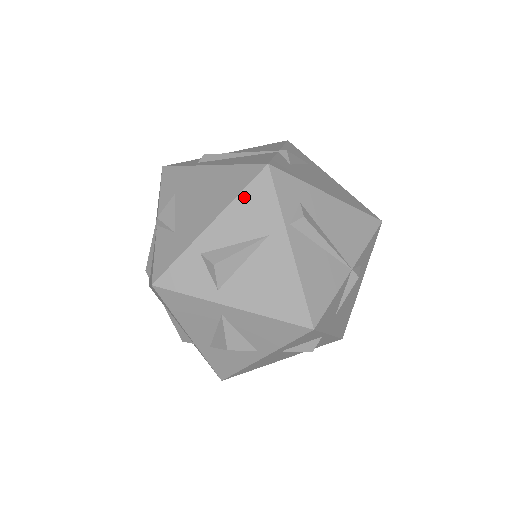
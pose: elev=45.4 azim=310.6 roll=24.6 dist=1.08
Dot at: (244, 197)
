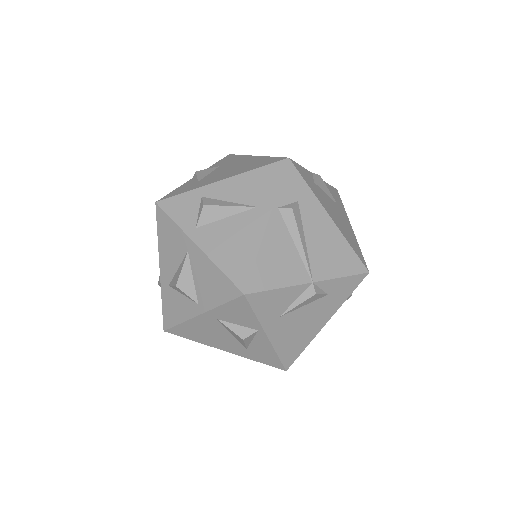
Dot at: (257, 172)
